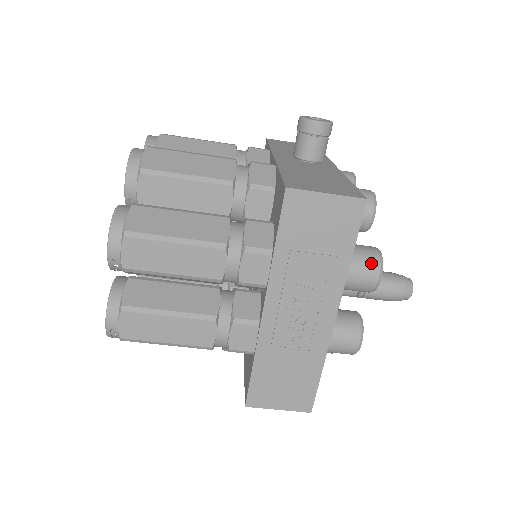
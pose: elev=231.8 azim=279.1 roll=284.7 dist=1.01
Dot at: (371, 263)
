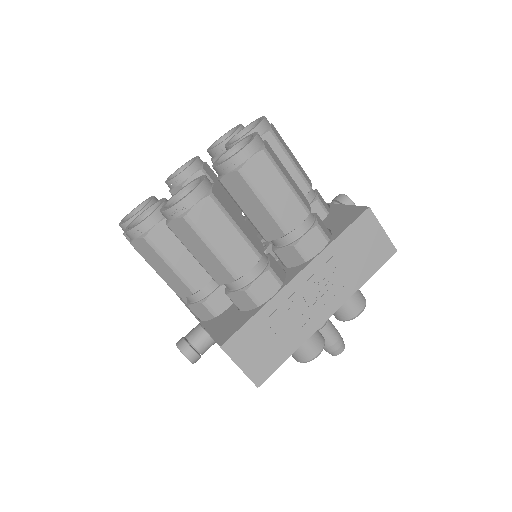
Dot at: (362, 298)
